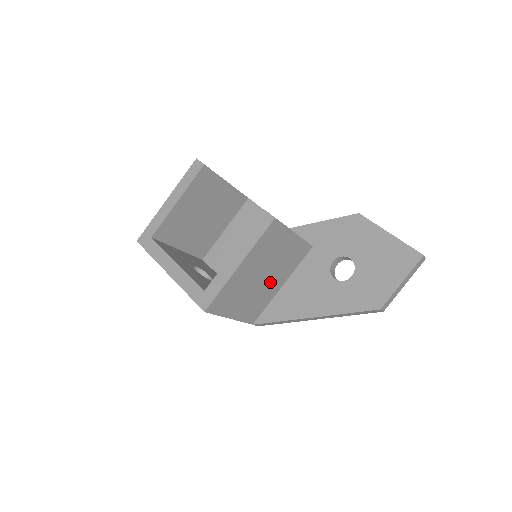
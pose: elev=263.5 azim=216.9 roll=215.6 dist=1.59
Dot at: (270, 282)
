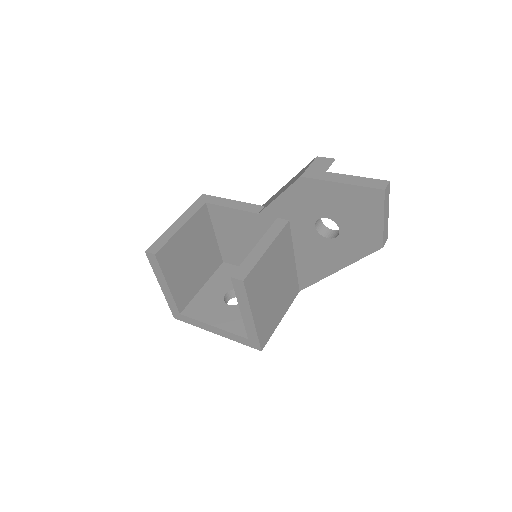
Dot at: (284, 276)
